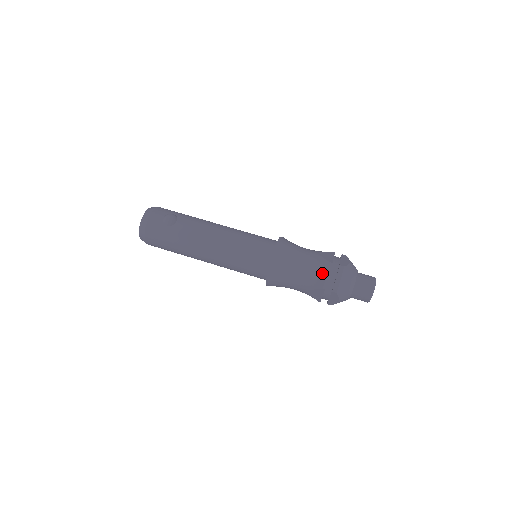
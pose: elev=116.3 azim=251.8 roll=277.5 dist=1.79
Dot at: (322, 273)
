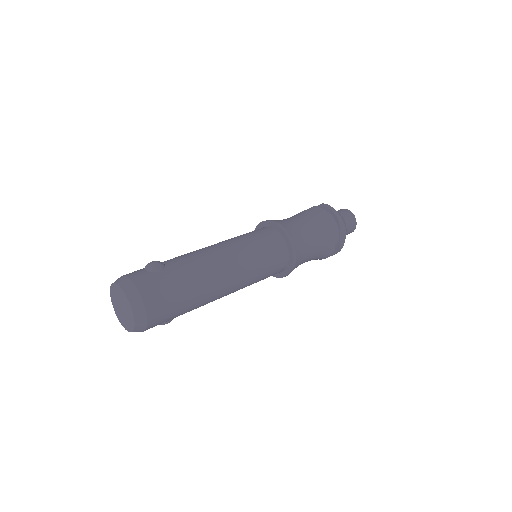
Dot at: (320, 214)
